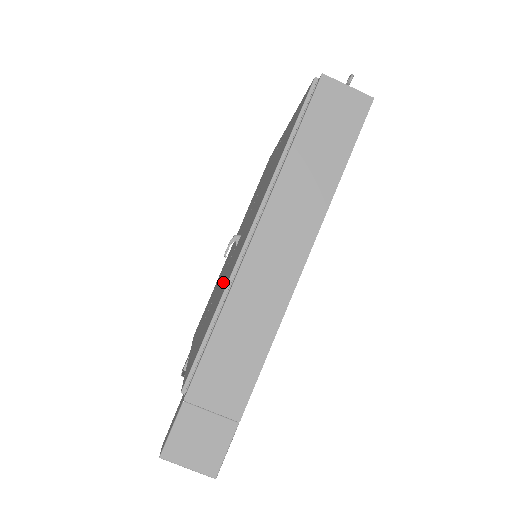
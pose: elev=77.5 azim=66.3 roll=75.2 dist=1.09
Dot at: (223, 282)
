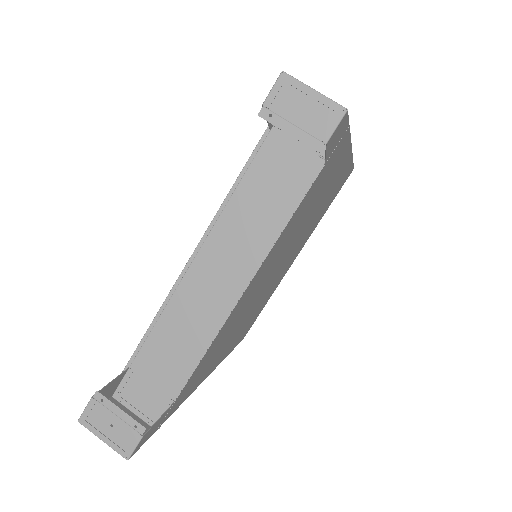
Dot at: occluded
